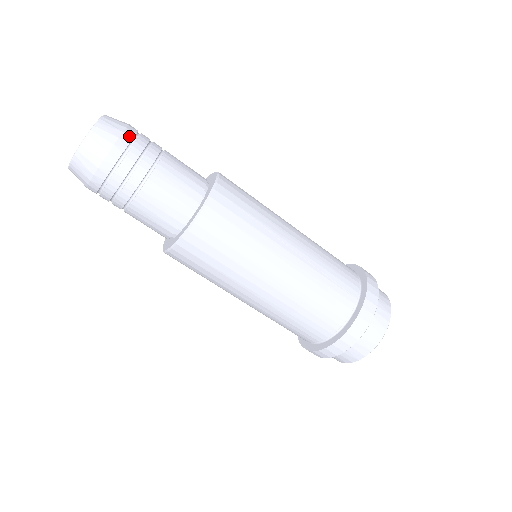
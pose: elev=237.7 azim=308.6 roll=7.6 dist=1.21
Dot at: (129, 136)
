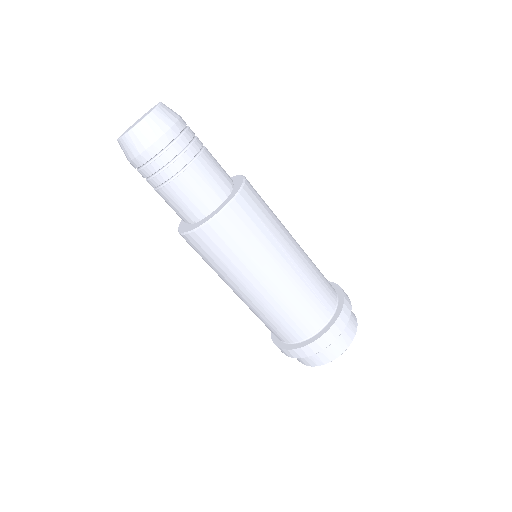
Dot at: (179, 128)
